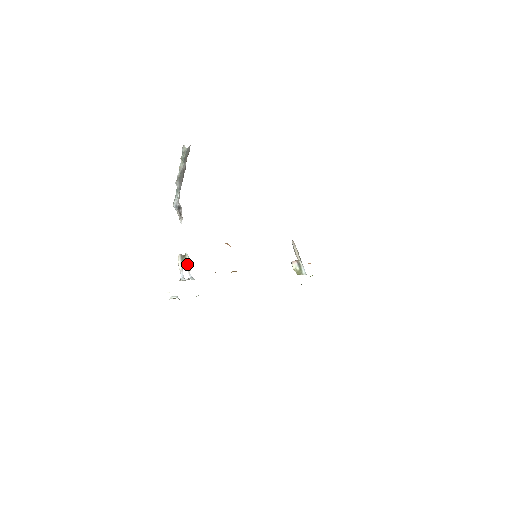
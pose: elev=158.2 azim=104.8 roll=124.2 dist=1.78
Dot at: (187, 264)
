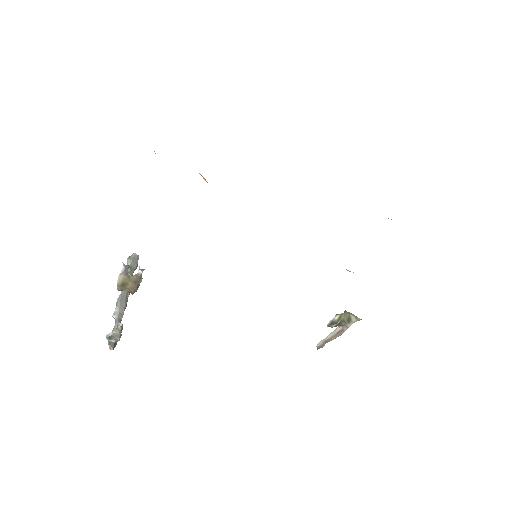
Dot at: (135, 281)
